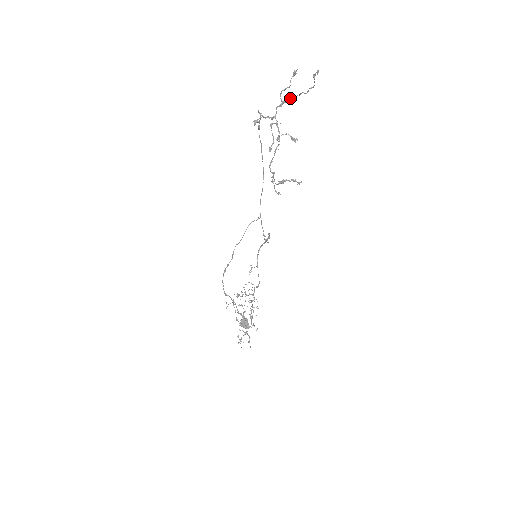
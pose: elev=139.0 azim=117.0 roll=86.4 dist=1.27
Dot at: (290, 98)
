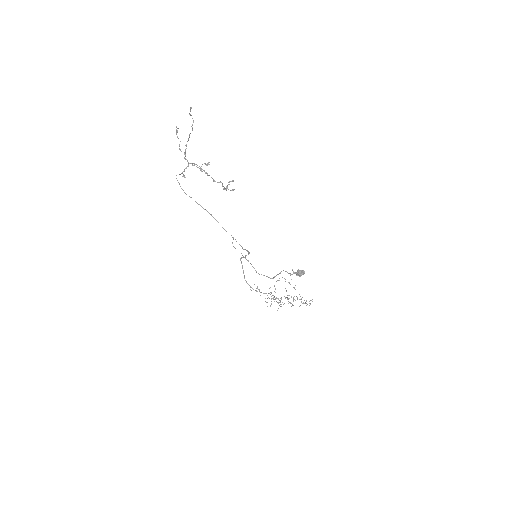
Dot at: (186, 146)
